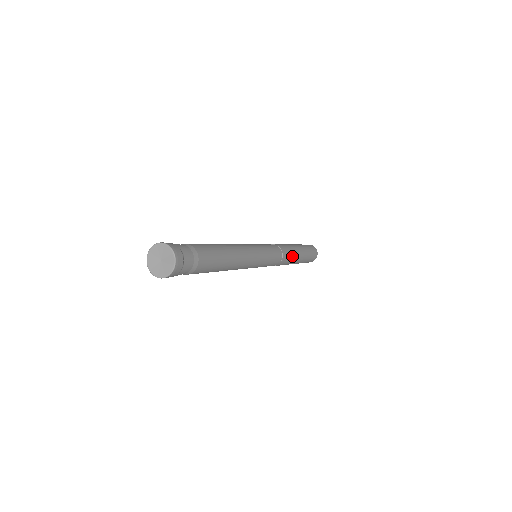
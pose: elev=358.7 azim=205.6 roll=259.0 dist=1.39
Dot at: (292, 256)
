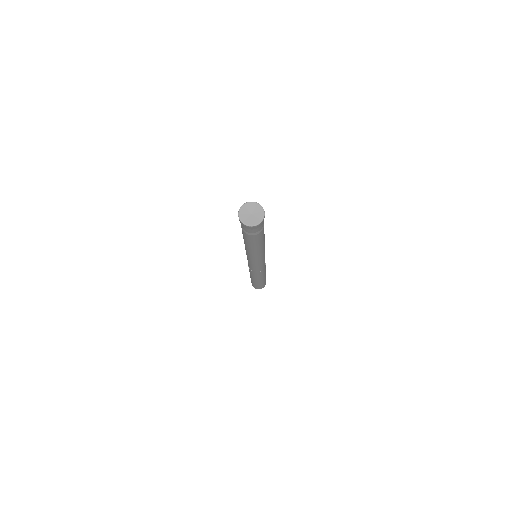
Dot at: (262, 275)
